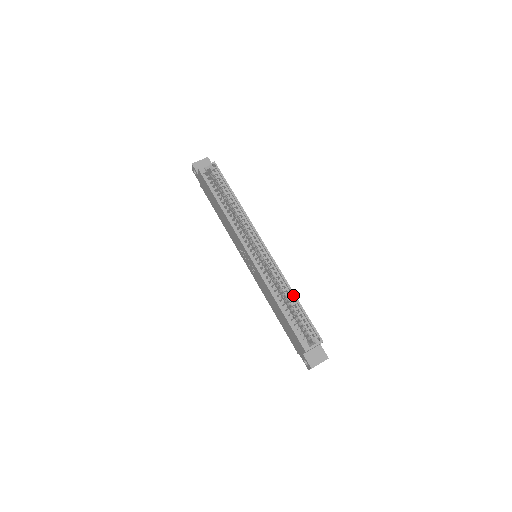
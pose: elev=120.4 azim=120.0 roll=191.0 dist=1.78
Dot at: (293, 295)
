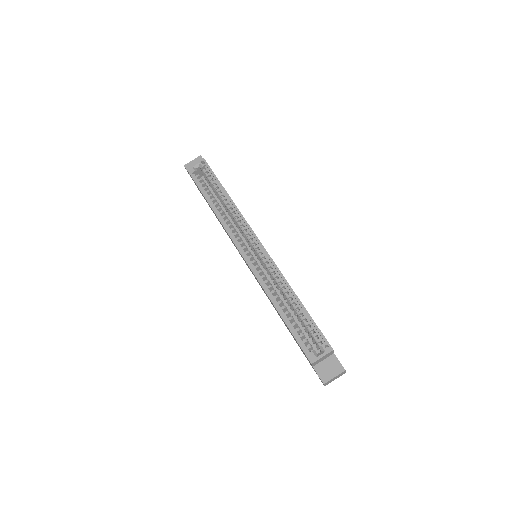
Dot at: (294, 296)
